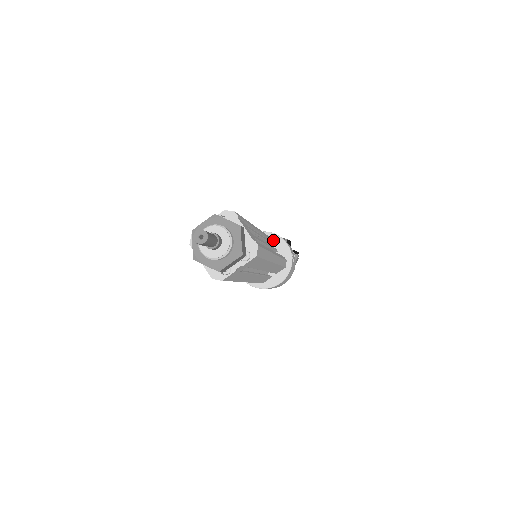
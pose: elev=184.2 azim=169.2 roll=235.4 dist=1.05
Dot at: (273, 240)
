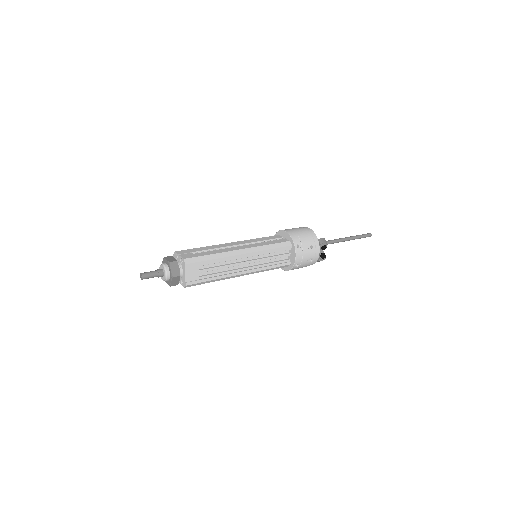
Dot at: (292, 248)
